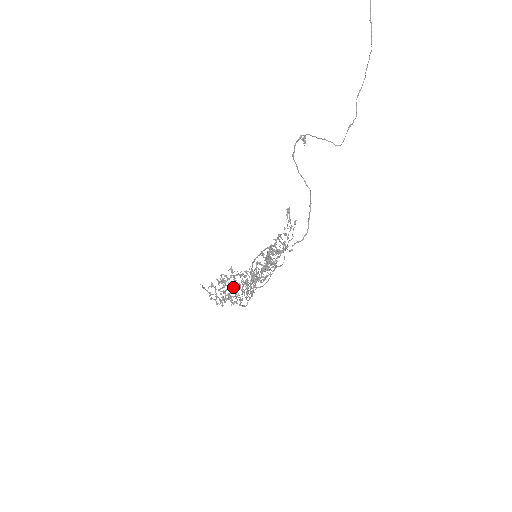
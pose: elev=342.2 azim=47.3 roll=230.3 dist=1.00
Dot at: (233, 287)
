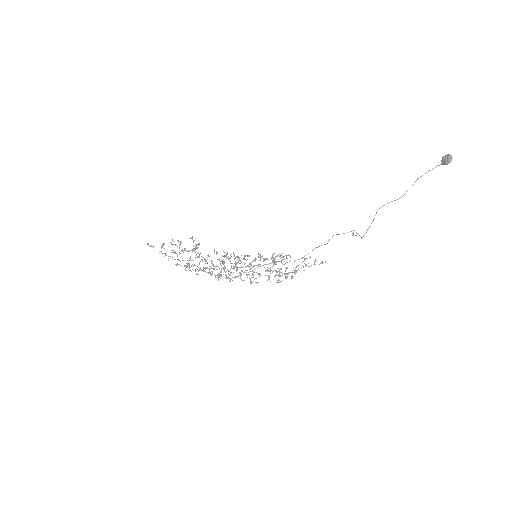
Dot at: (206, 260)
